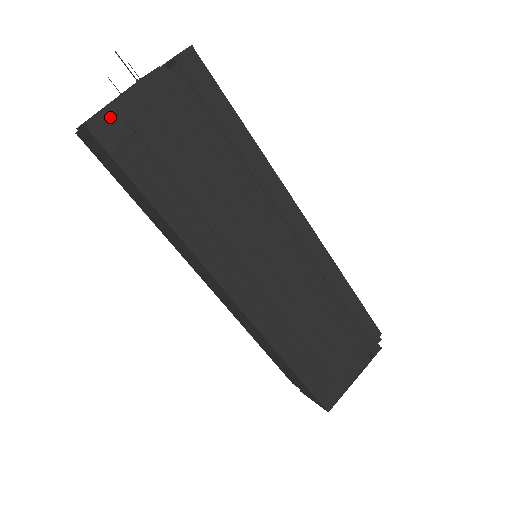
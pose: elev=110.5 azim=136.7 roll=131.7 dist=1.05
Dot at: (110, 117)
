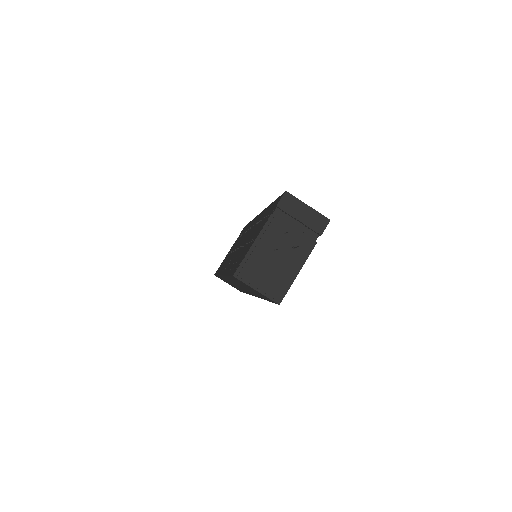
Dot at: (288, 289)
